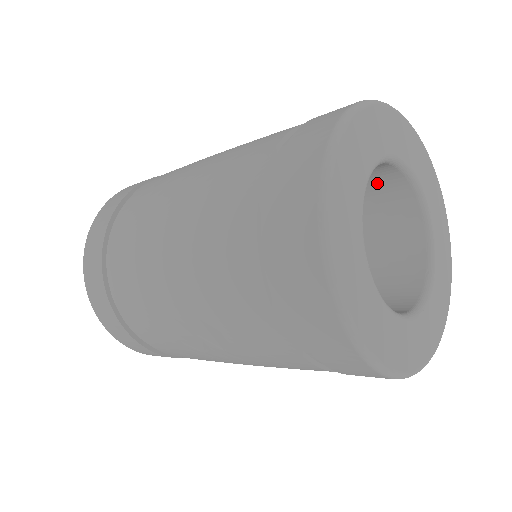
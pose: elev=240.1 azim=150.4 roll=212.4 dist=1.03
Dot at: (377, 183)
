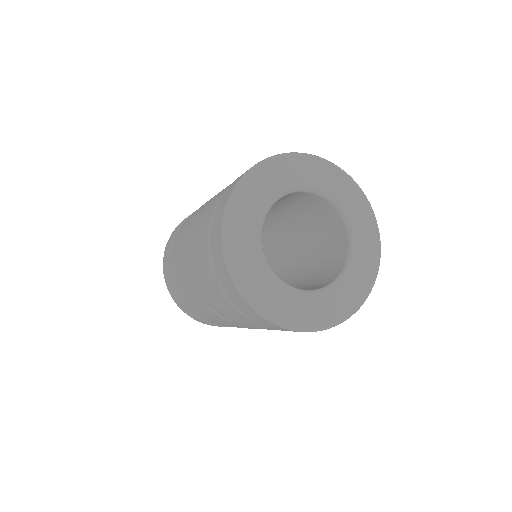
Dot at: (308, 201)
